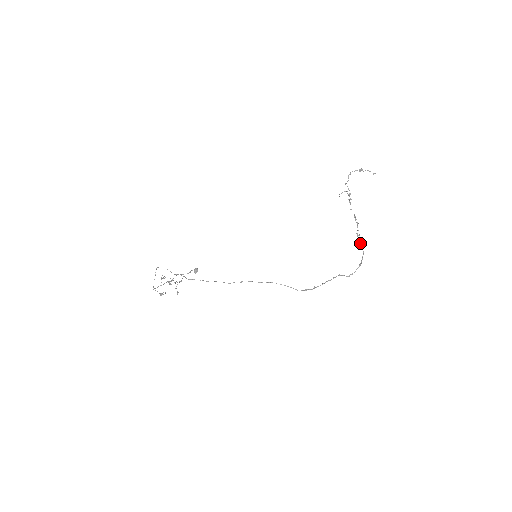
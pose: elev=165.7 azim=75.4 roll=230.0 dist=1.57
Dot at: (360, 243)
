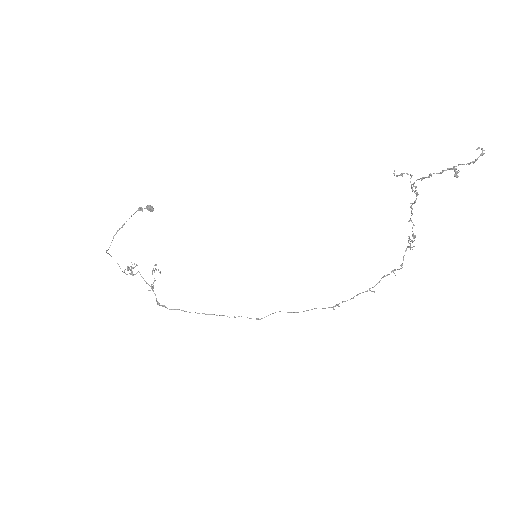
Dot at: occluded
